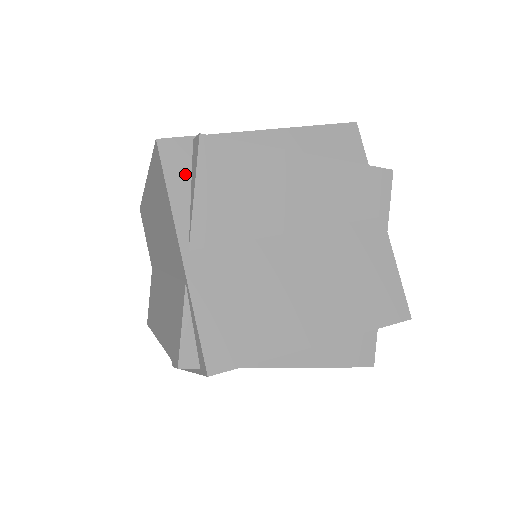
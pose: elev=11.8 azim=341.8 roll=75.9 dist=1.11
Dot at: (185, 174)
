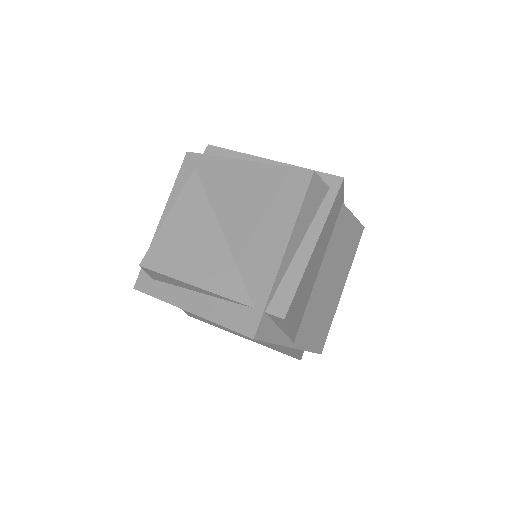
Dot at: (273, 328)
